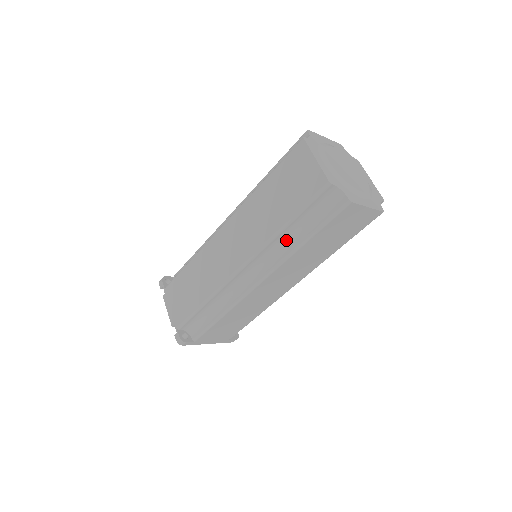
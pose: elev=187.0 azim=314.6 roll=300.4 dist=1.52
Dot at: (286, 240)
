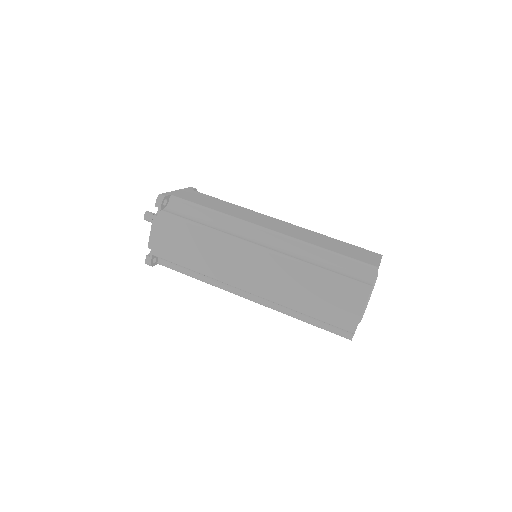
Dot at: occluded
